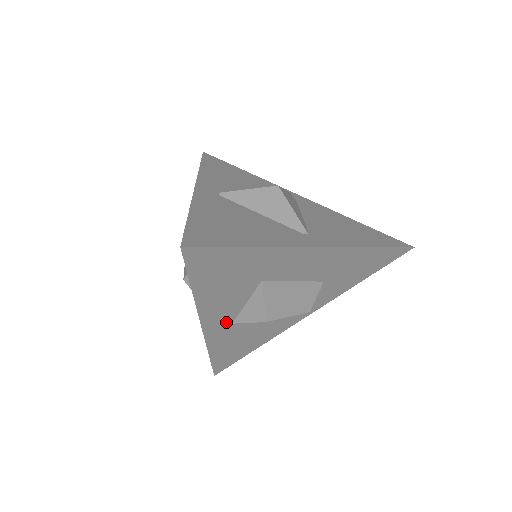
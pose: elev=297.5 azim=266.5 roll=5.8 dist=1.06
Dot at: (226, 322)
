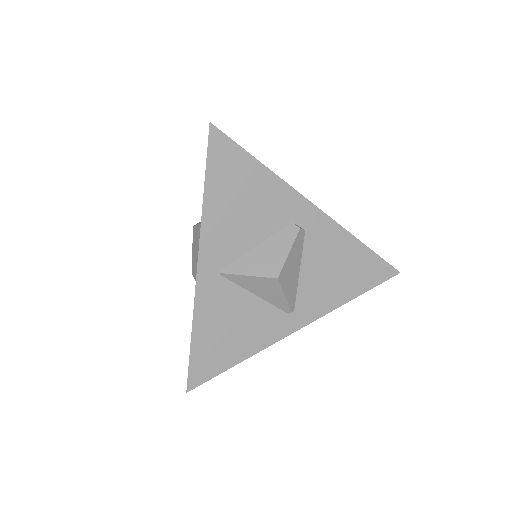
Dot at: occluded
